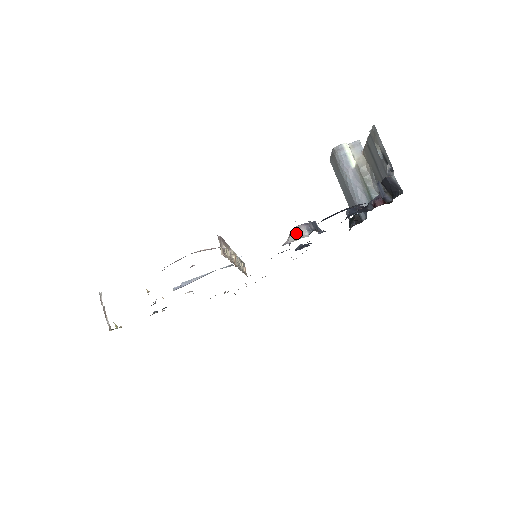
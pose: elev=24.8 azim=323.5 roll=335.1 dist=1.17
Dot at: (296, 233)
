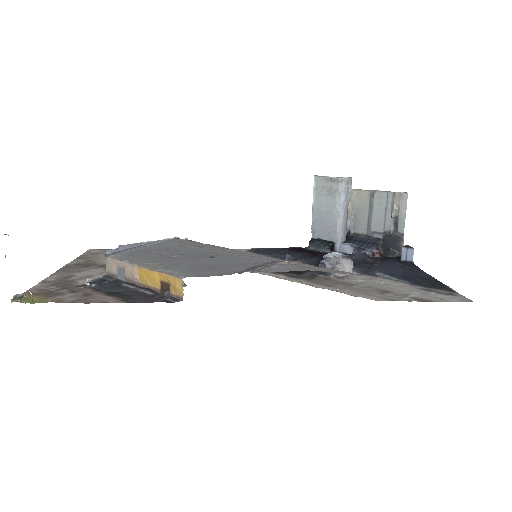
Dot at: (346, 267)
